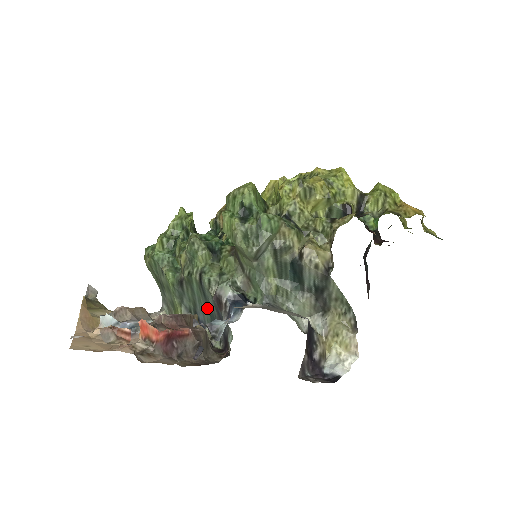
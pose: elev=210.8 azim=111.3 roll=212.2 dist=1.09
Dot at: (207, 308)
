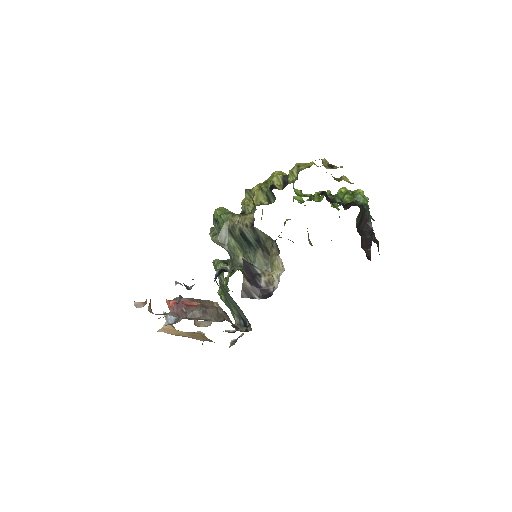
Dot at: (236, 304)
